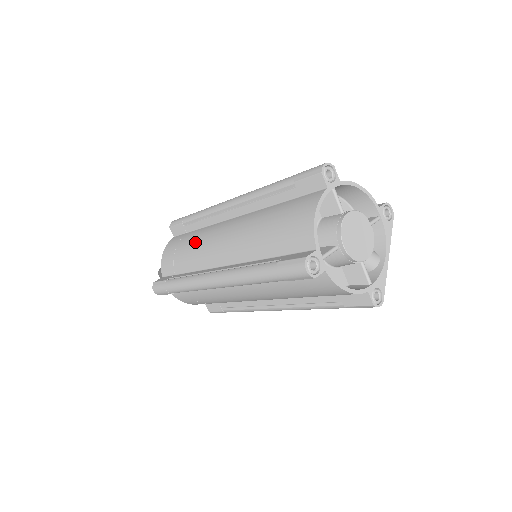
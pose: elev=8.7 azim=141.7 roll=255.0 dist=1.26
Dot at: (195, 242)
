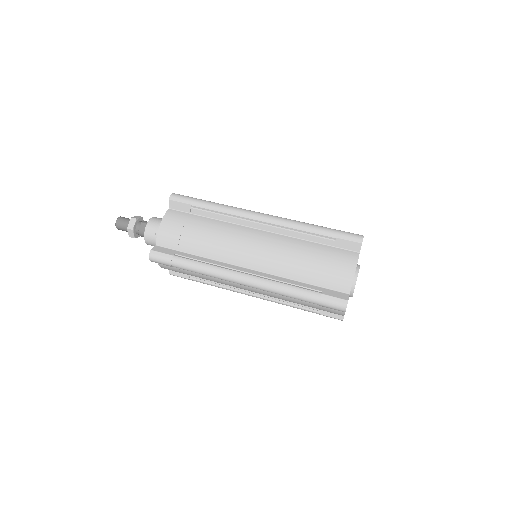
Dot at: (210, 280)
